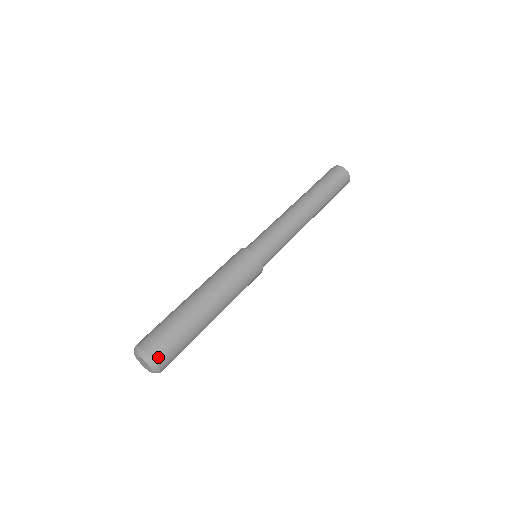
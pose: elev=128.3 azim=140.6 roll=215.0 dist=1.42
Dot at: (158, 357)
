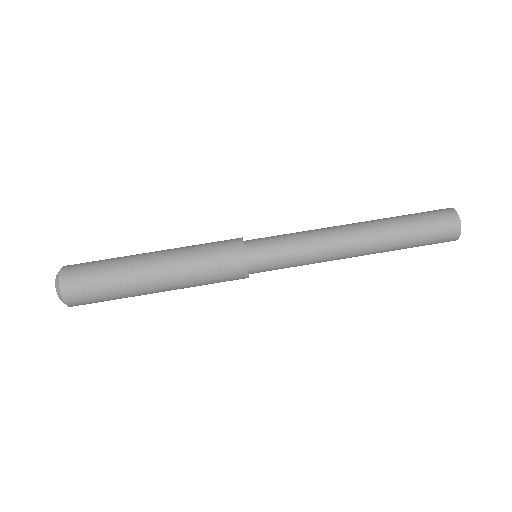
Dot at: (69, 297)
